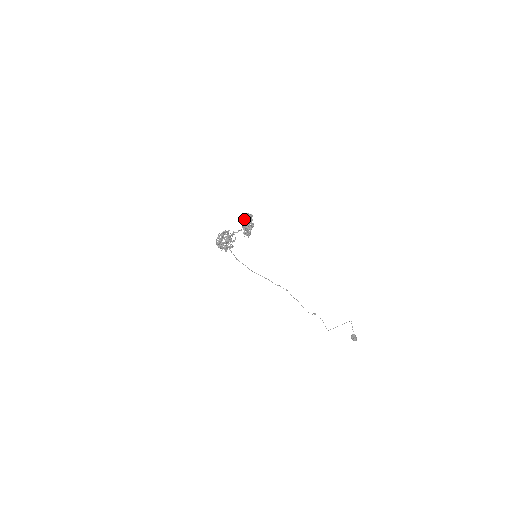
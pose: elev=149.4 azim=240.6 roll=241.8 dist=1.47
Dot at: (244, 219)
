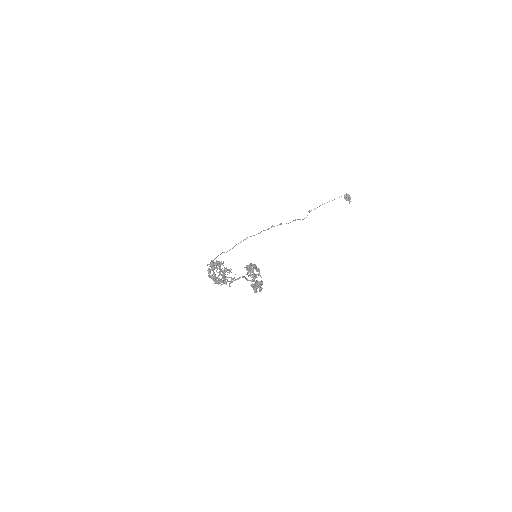
Dot at: occluded
